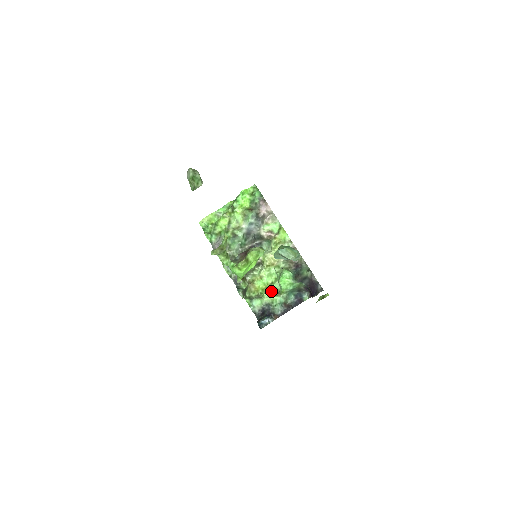
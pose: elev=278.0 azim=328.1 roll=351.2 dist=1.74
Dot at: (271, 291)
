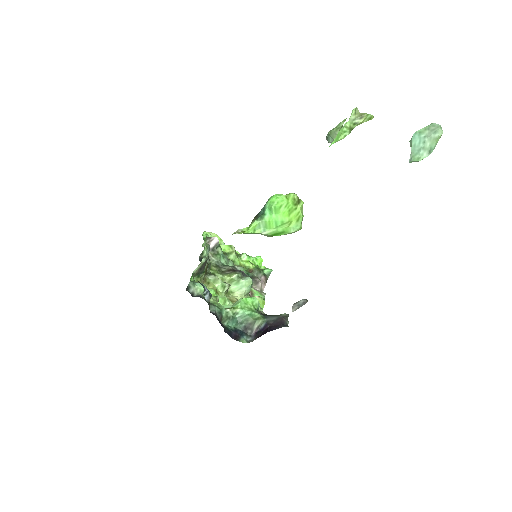
Dot at: occluded
